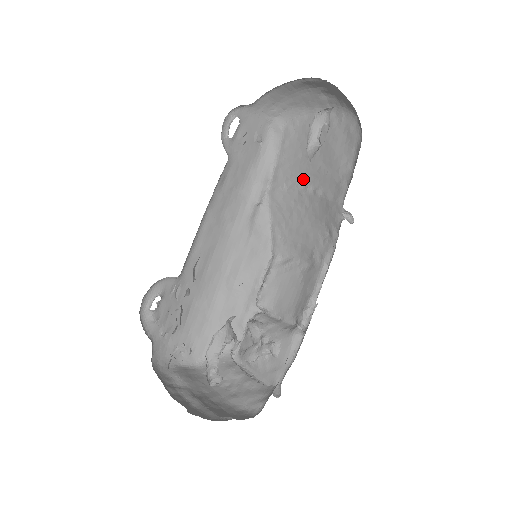
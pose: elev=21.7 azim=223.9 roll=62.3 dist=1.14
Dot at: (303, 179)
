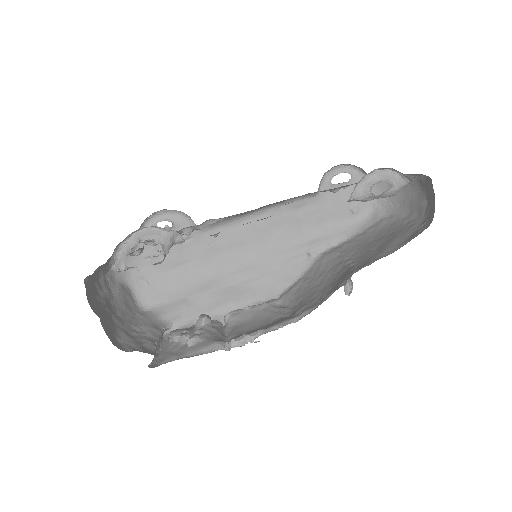
Dot at: (354, 255)
